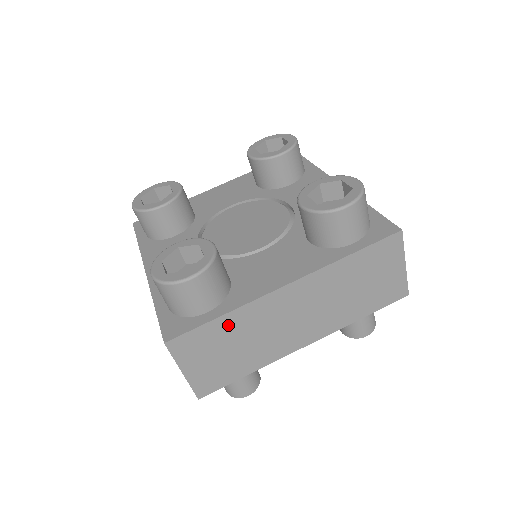
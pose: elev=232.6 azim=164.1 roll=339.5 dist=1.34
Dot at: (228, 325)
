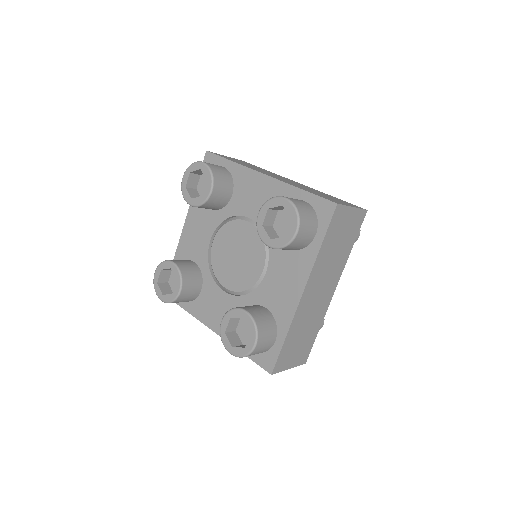
Dot at: occluded
